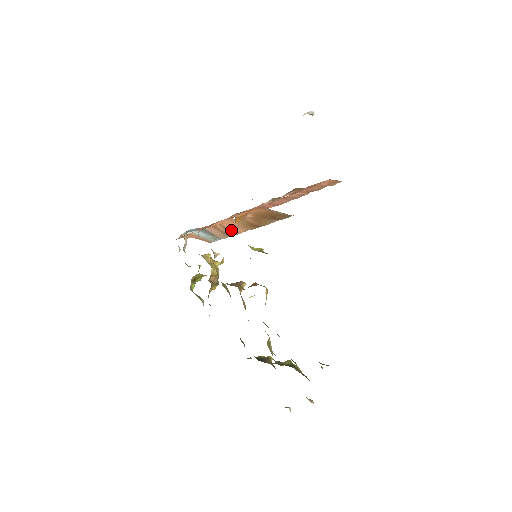
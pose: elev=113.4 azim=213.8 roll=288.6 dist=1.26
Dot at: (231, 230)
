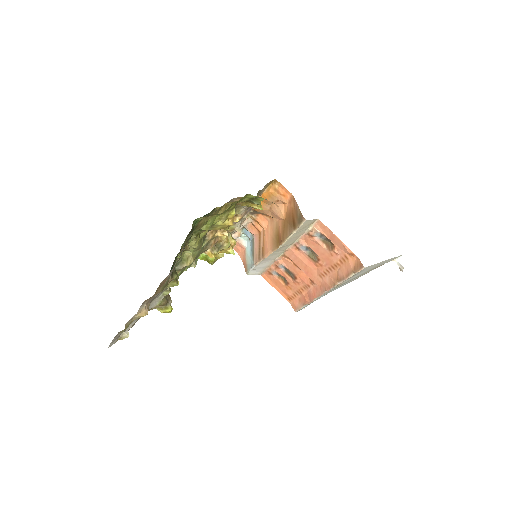
Dot at: (265, 245)
